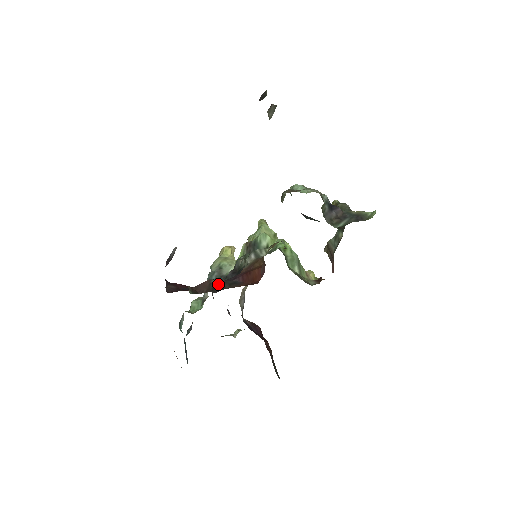
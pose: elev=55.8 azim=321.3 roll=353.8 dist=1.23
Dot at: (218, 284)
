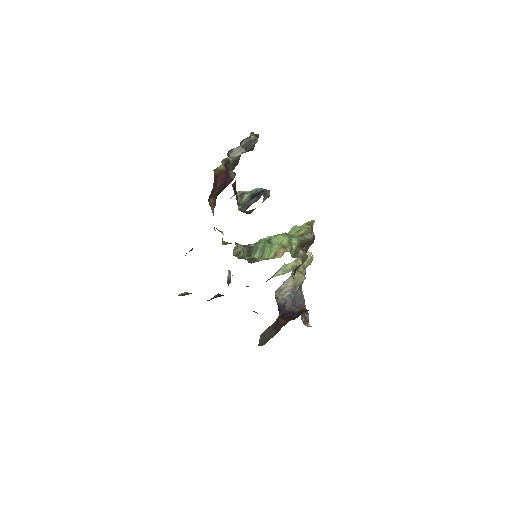
Dot at: occluded
